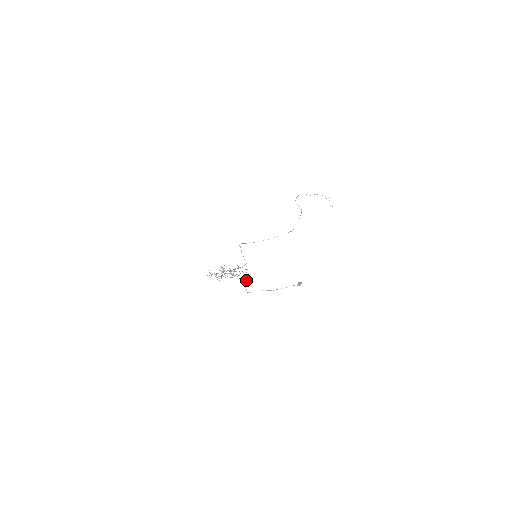
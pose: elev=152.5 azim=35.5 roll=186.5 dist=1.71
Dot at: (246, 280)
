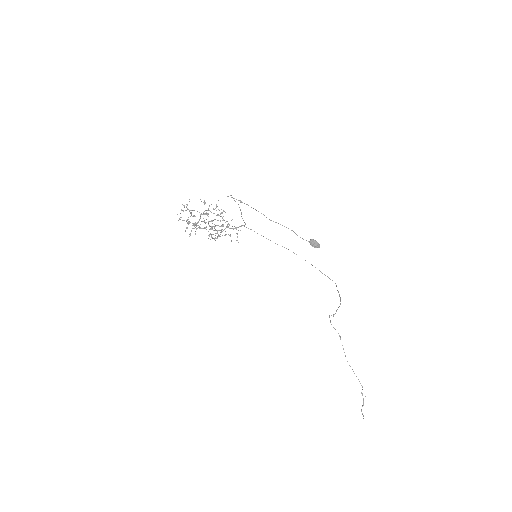
Dot at: occluded
